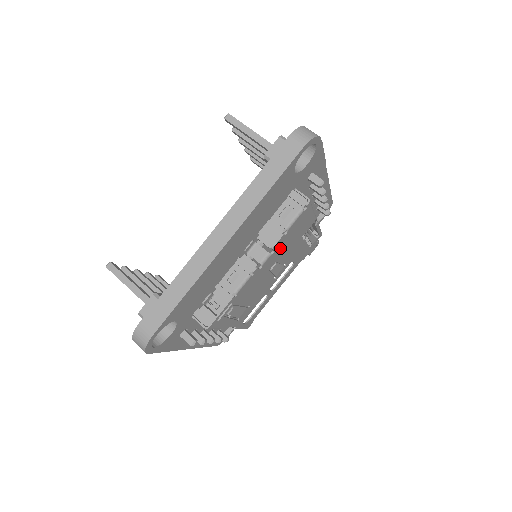
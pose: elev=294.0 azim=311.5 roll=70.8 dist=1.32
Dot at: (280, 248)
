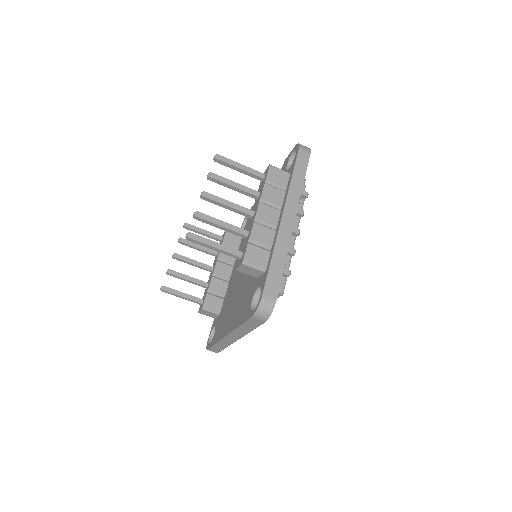
Dot at: occluded
